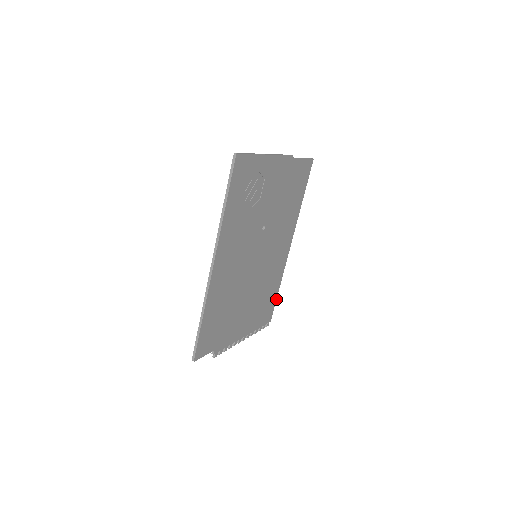
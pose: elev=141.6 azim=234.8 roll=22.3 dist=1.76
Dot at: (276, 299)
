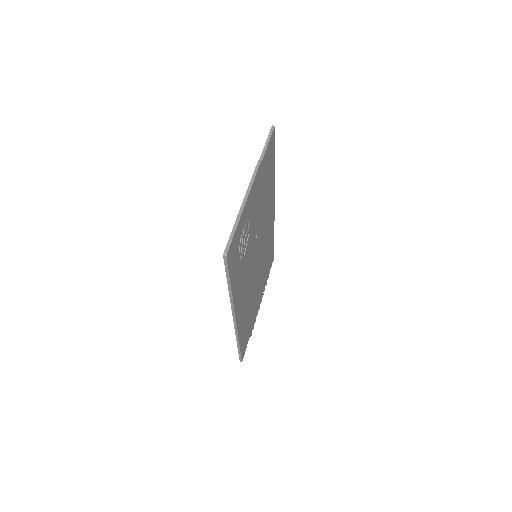
Dot at: occluded
